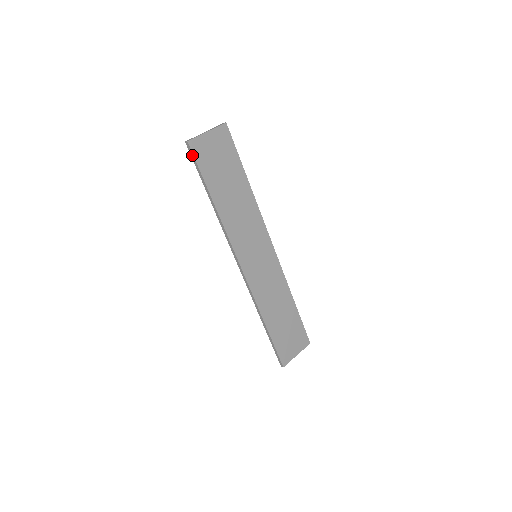
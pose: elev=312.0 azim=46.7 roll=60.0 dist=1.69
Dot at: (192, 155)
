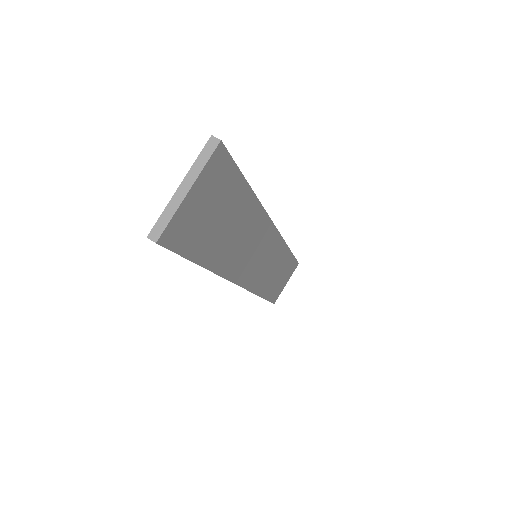
Dot at: occluded
